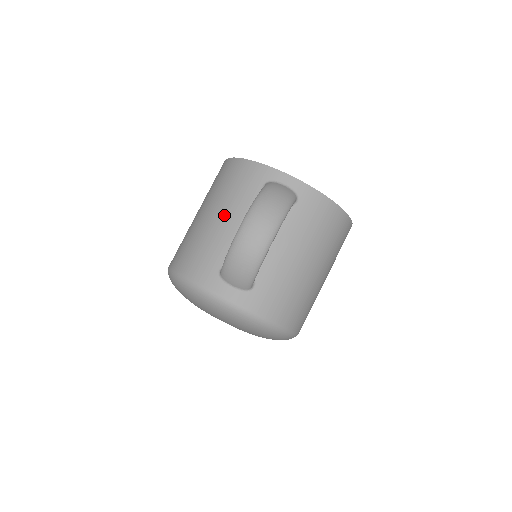
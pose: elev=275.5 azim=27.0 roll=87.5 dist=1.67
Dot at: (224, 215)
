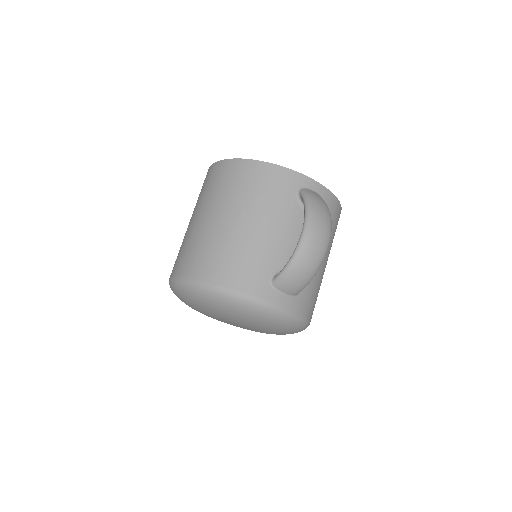
Dot at: (262, 222)
